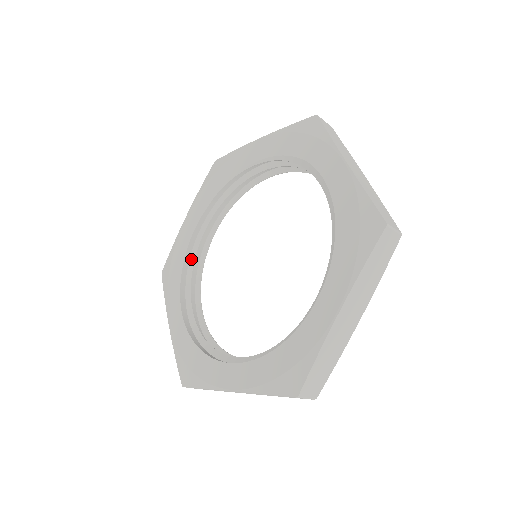
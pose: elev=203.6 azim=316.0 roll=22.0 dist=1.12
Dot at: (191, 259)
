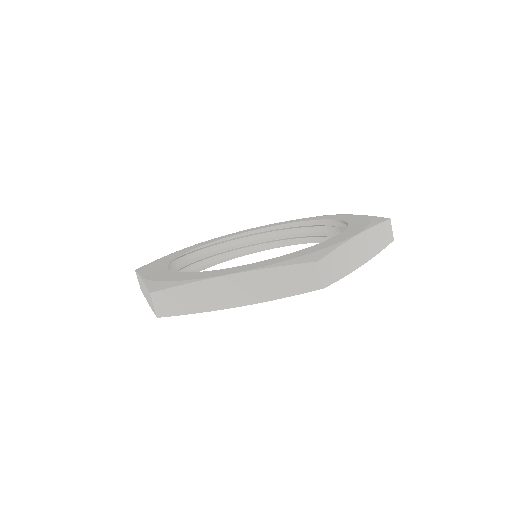
Dot at: occluded
